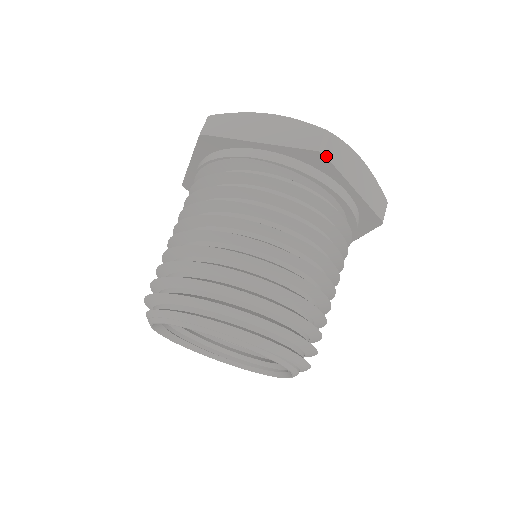
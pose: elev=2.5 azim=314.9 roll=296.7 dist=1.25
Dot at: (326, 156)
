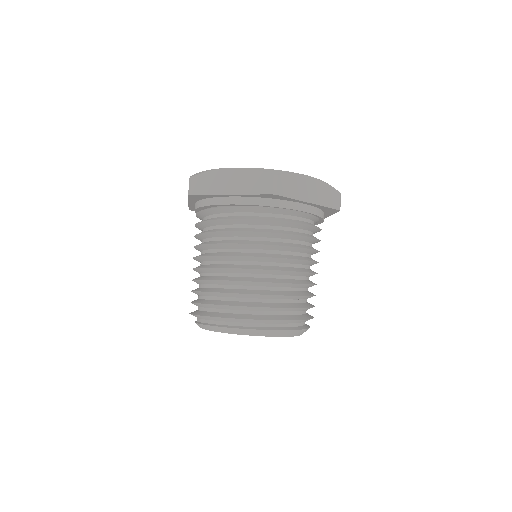
Dot at: occluded
